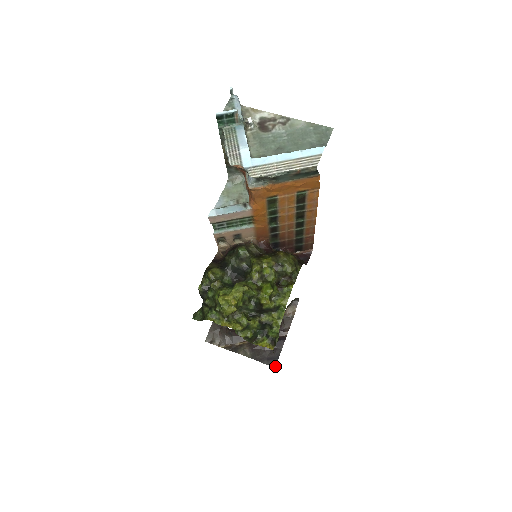
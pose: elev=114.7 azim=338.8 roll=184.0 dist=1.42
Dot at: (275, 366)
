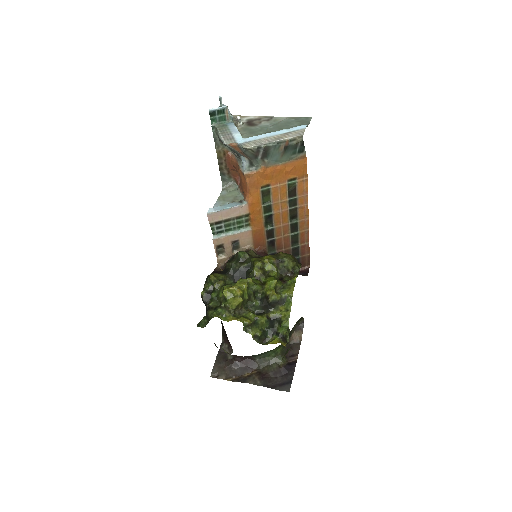
Dot at: (289, 390)
